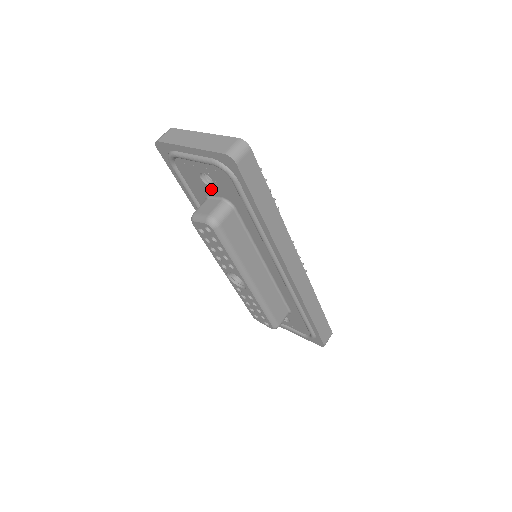
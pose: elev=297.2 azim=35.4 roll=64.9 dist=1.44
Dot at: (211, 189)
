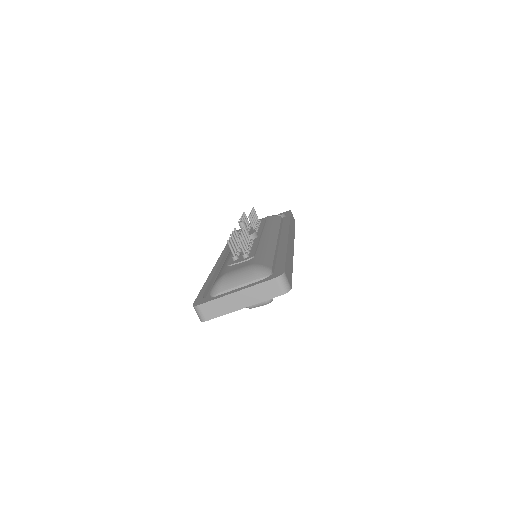
Dot at: occluded
